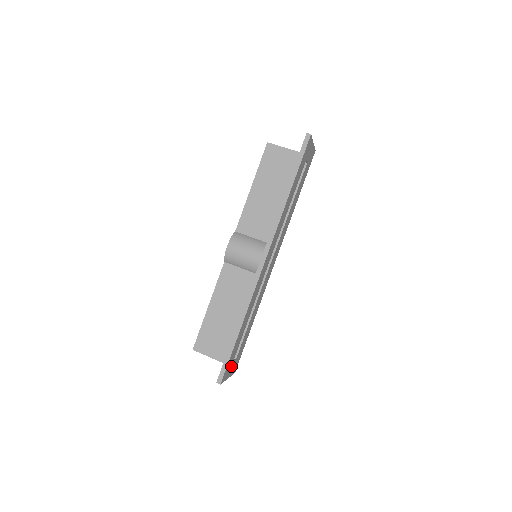
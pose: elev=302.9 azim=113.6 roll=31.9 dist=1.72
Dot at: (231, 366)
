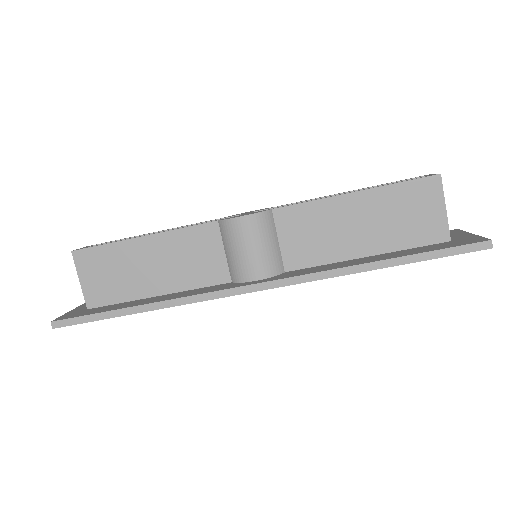
Dot at: occluded
